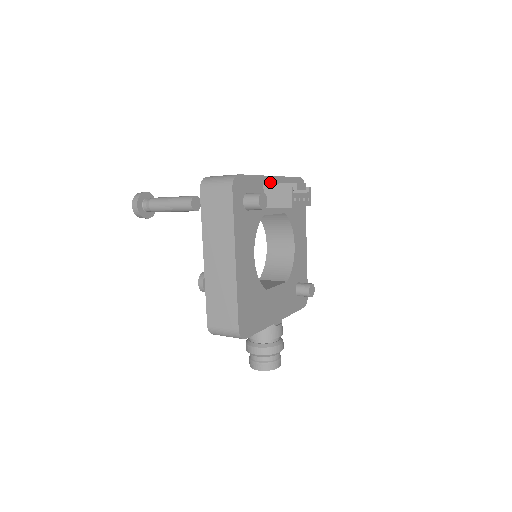
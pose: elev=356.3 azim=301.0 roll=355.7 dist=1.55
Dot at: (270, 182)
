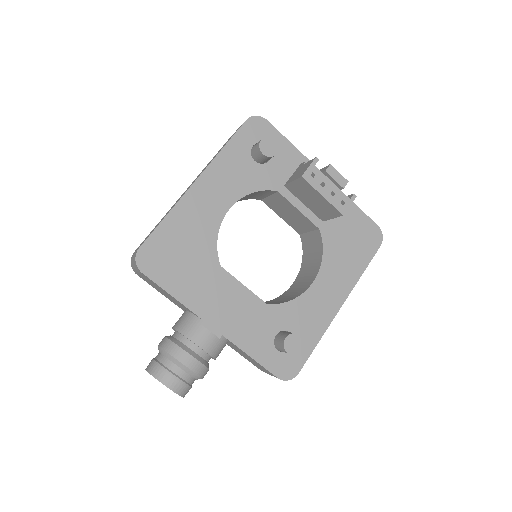
Dot at: occluded
